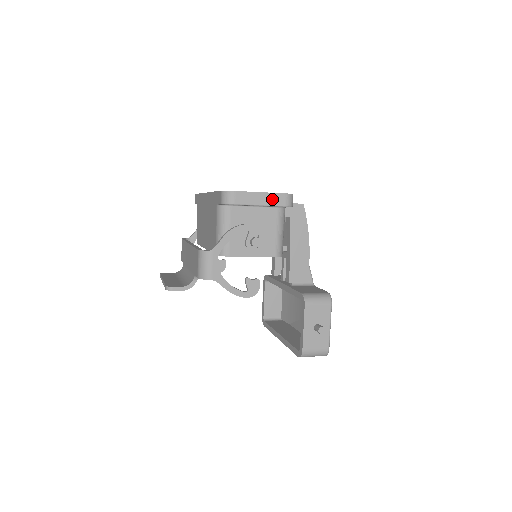
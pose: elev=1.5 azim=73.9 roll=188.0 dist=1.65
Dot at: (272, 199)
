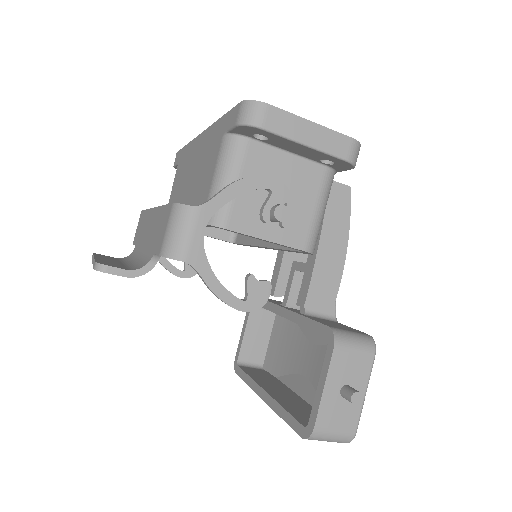
Dot at: (328, 140)
